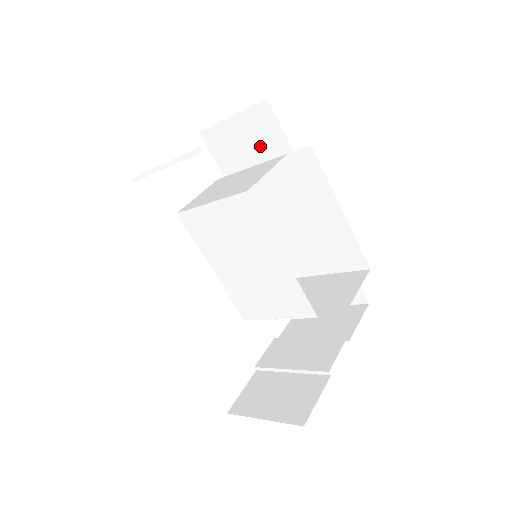
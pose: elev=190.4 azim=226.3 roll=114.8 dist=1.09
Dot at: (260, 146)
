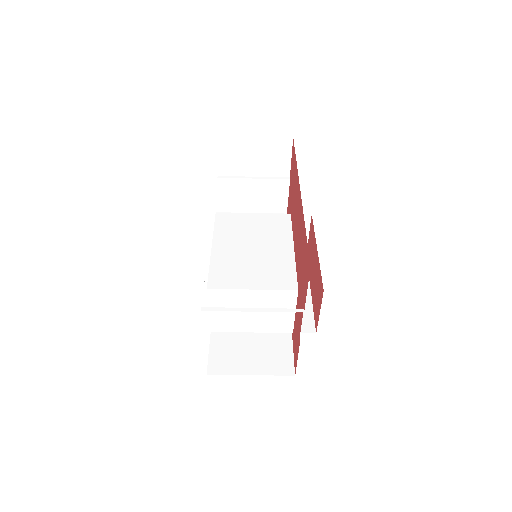
Dot at: occluded
